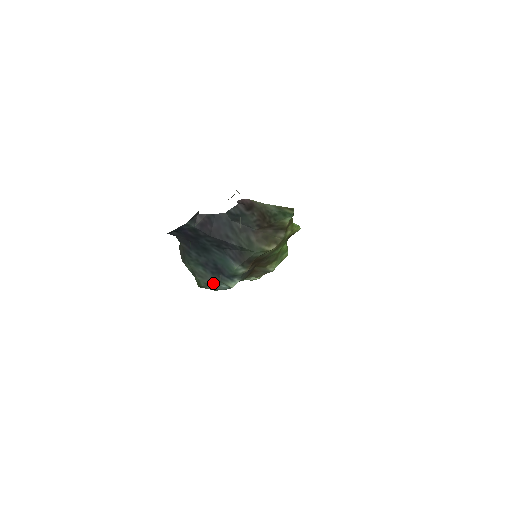
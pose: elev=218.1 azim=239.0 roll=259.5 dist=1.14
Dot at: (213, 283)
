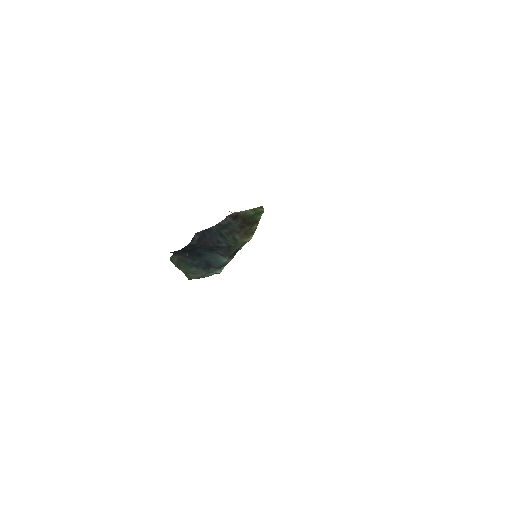
Dot at: (204, 275)
